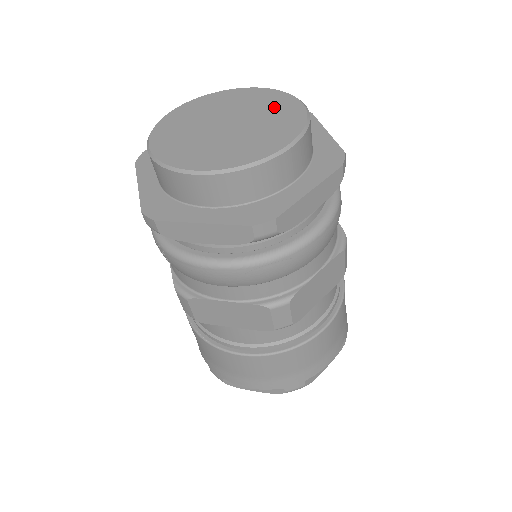
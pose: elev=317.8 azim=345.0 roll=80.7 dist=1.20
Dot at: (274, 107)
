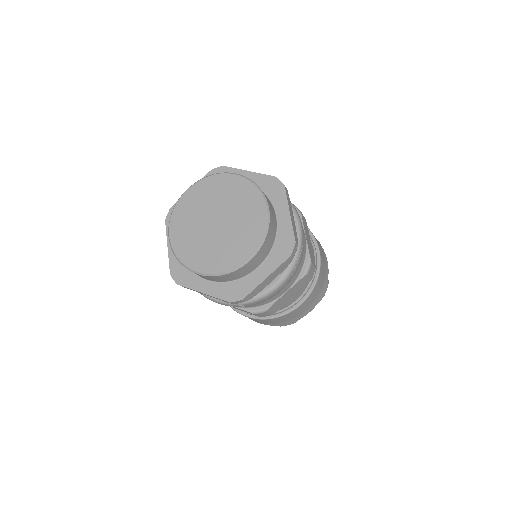
Dot at: (224, 190)
